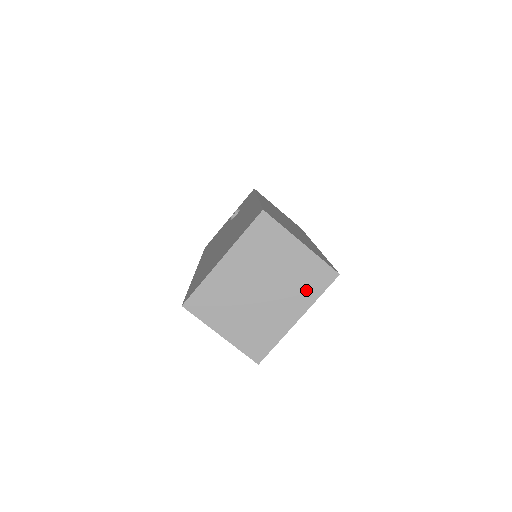
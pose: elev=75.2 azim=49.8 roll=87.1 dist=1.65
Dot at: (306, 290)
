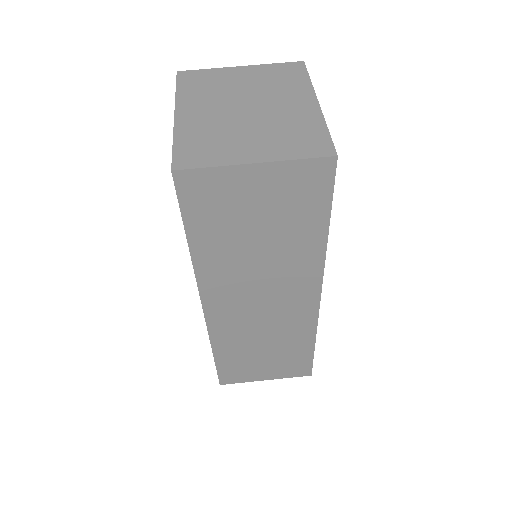
Dot at: (291, 84)
